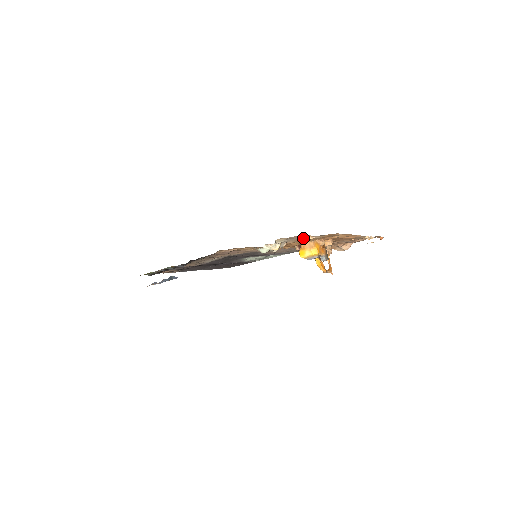
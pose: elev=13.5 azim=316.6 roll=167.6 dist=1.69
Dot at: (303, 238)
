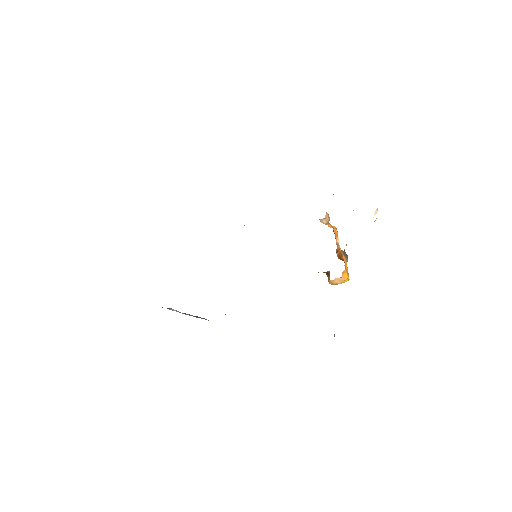
Dot at: occluded
